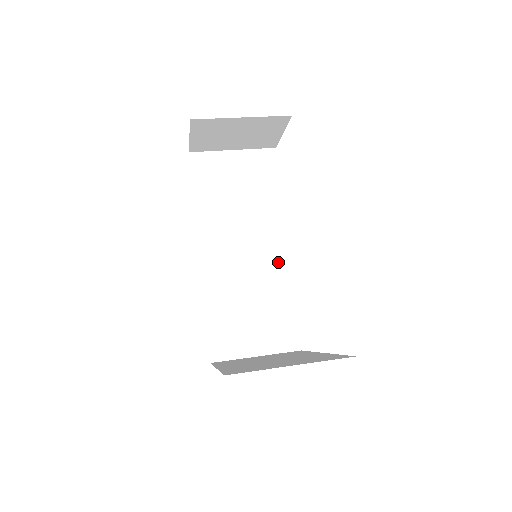
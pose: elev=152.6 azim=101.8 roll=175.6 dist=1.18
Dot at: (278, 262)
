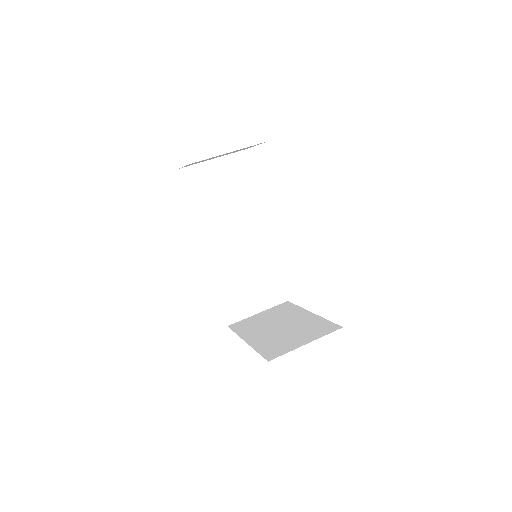
Dot at: (262, 242)
